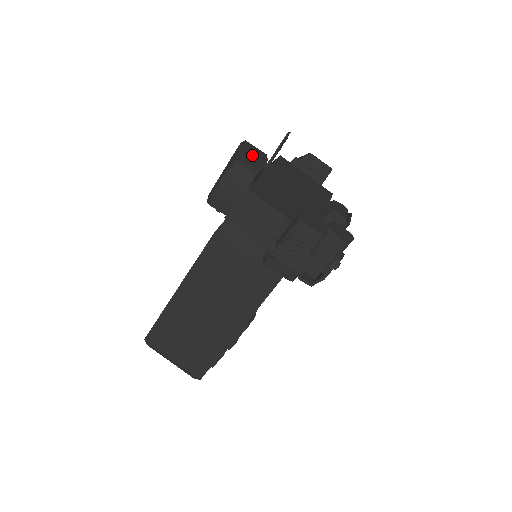
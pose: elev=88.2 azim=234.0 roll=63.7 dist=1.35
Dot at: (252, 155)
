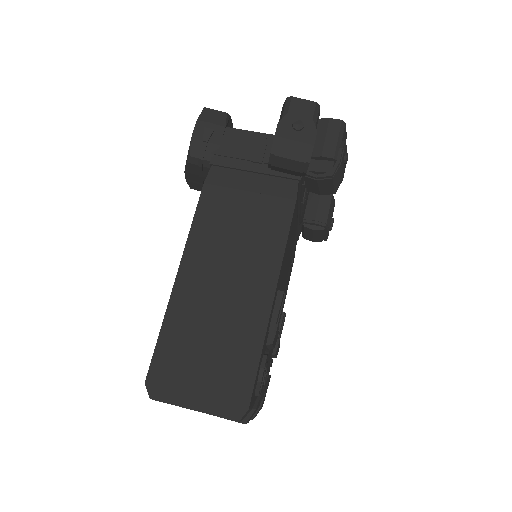
Dot at: occluded
